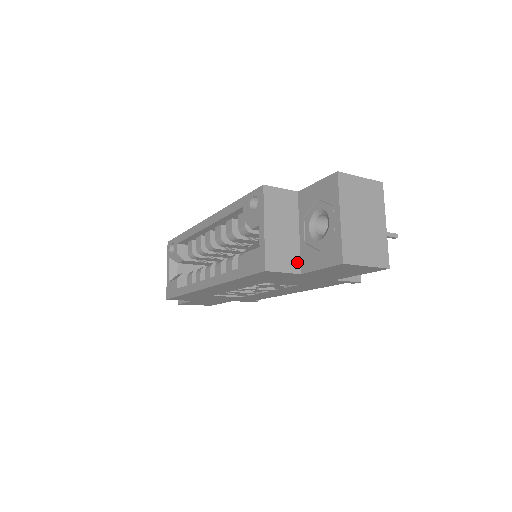
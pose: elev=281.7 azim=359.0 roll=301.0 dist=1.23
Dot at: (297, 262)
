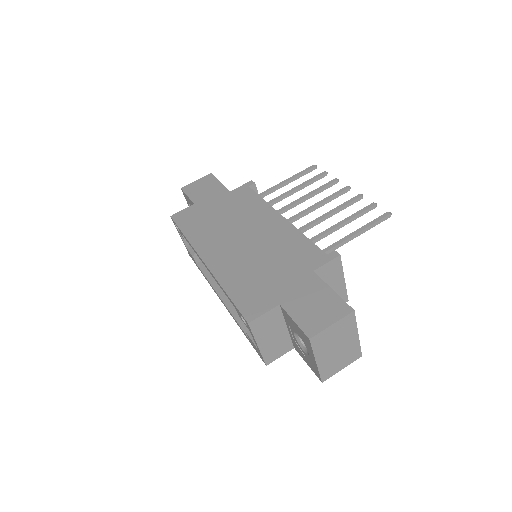
Dot at: (290, 344)
